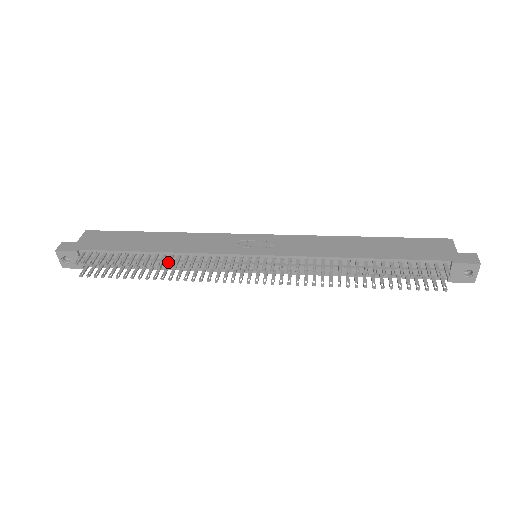
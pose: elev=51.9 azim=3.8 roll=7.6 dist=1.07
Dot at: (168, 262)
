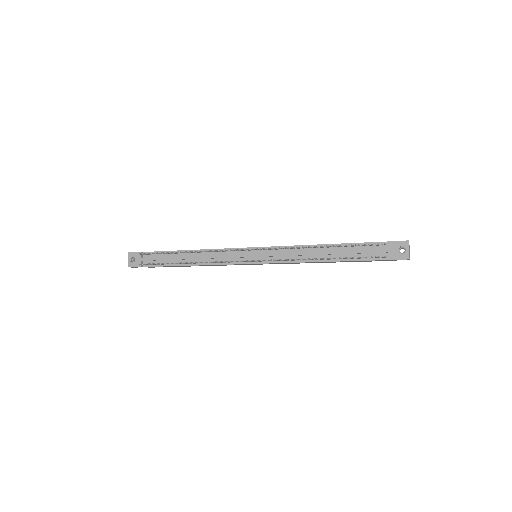
Dot at: (196, 251)
